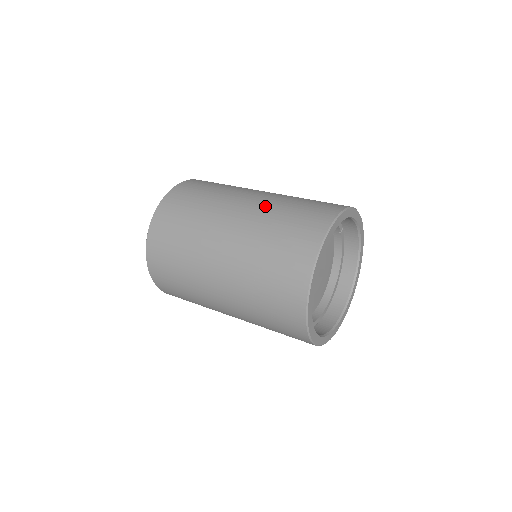
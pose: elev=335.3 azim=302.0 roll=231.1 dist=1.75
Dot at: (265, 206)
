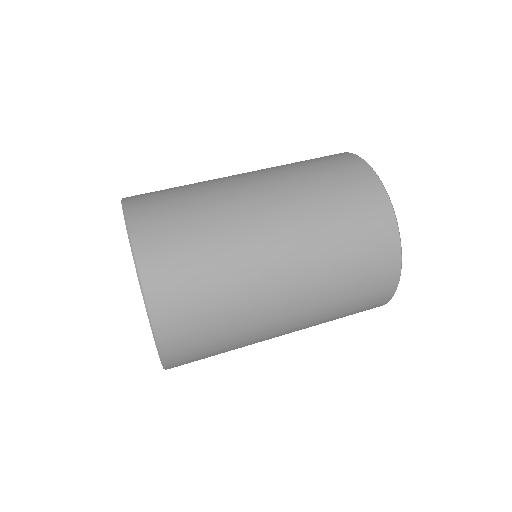
Dot at: (308, 241)
